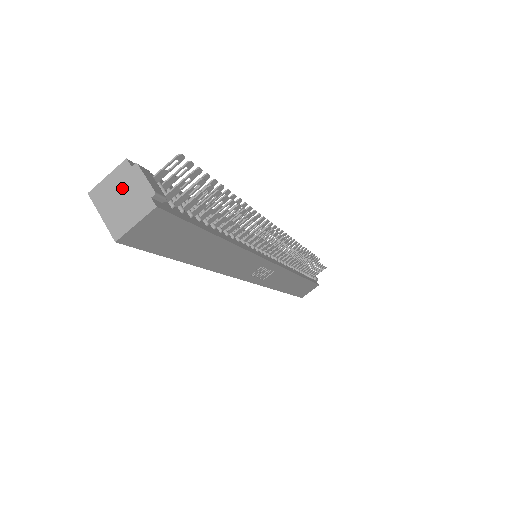
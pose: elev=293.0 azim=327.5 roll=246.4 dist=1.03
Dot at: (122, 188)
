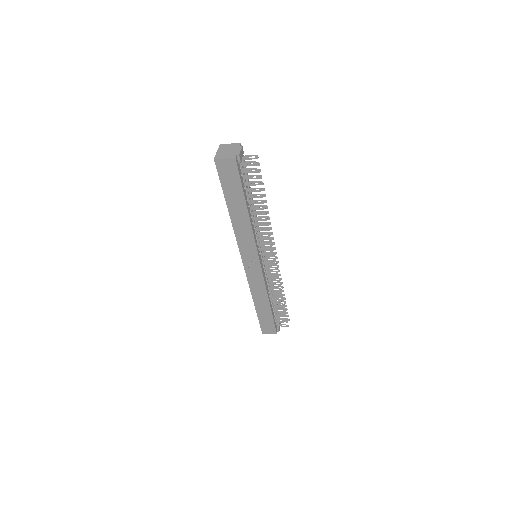
Dot at: (231, 149)
